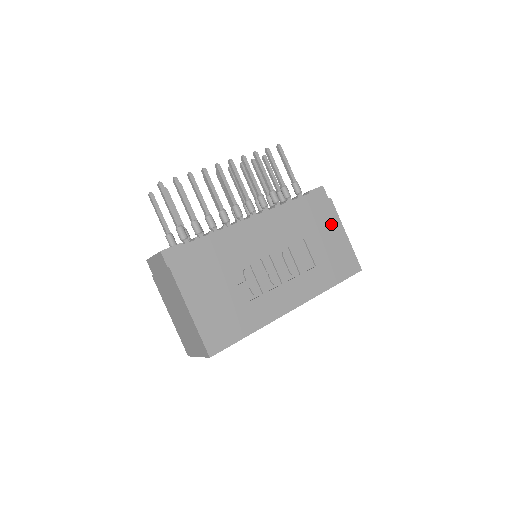
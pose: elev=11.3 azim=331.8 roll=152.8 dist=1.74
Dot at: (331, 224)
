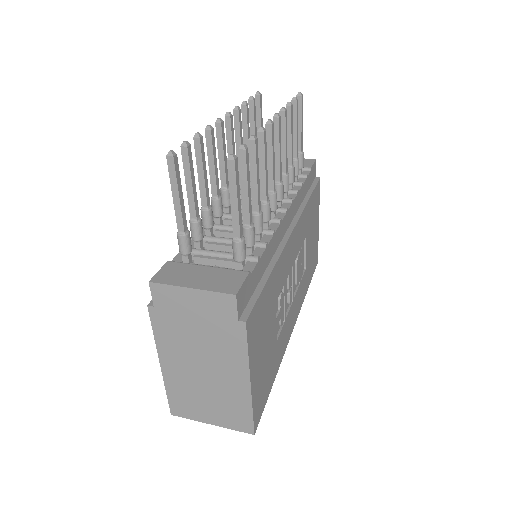
Dot at: (316, 212)
